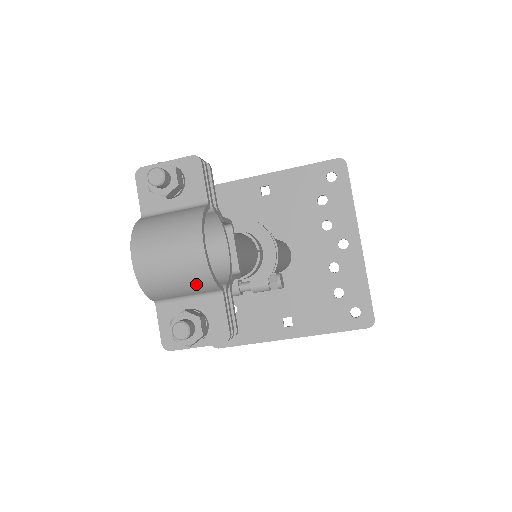
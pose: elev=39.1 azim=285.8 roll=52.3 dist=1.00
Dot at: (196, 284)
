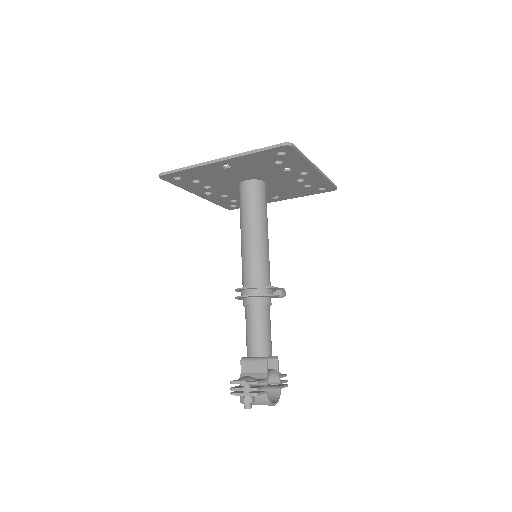
Dot at: (273, 397)
